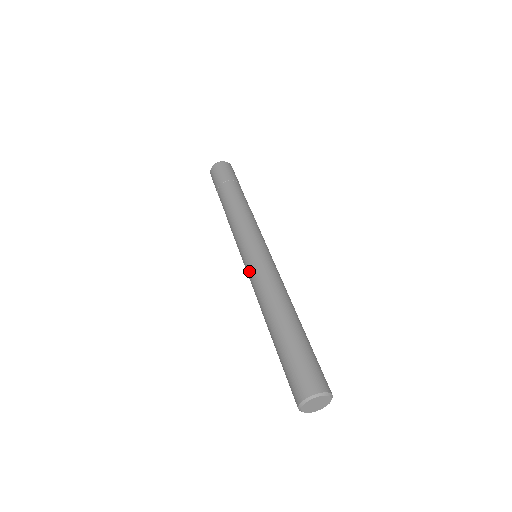
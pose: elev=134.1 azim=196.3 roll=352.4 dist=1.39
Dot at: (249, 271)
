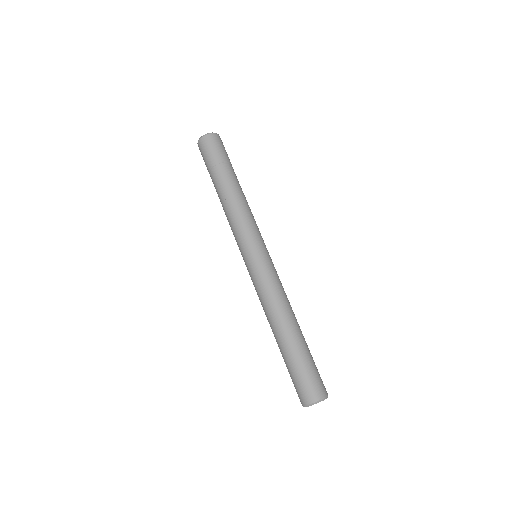
Dot at: occluded
